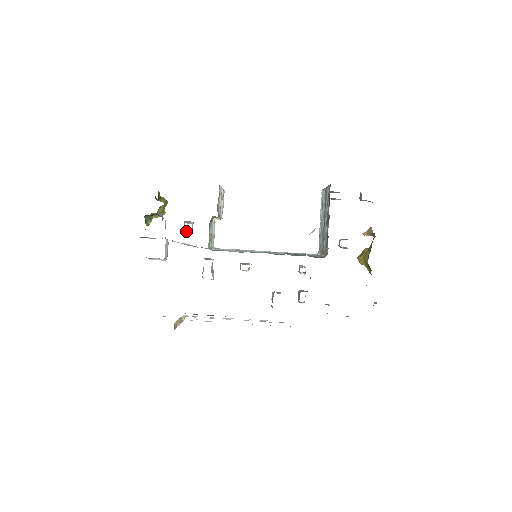
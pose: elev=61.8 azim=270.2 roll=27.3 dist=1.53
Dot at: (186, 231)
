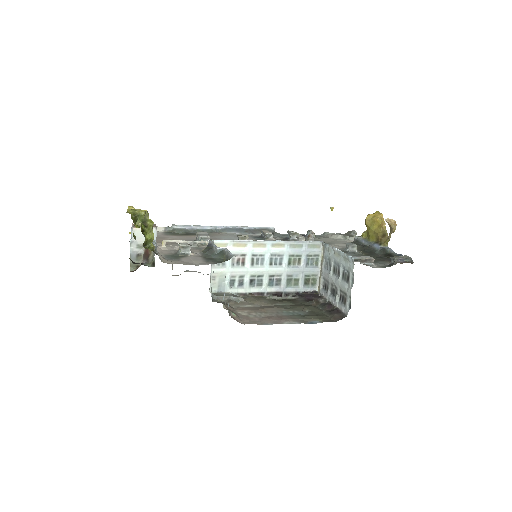
Dot at: occluded
